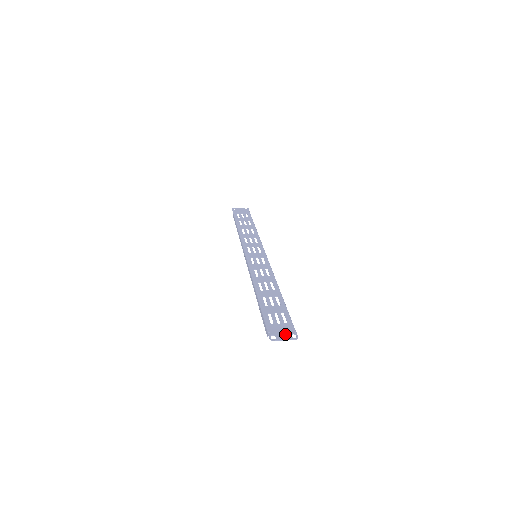
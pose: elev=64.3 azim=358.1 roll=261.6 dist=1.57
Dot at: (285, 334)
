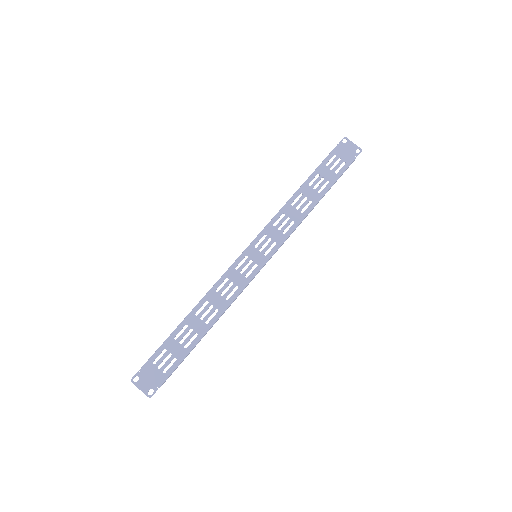
Dot at: (147, 384)
